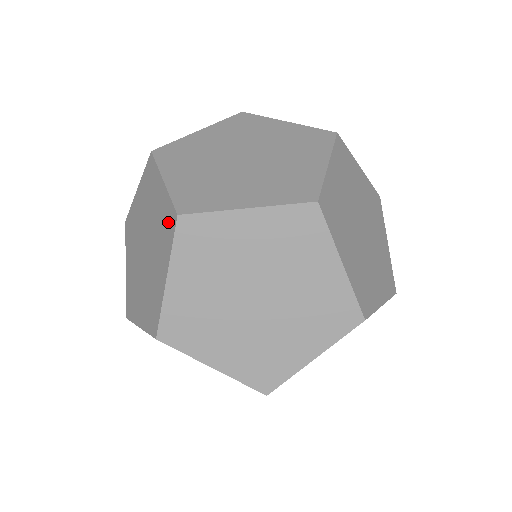
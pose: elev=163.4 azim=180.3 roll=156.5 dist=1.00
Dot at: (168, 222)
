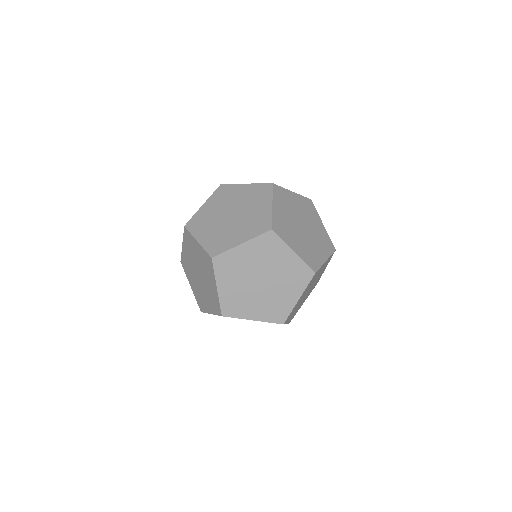
Dot at: (303, 274)
